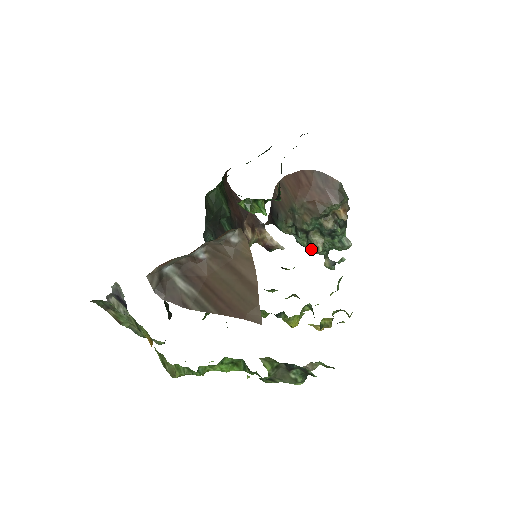
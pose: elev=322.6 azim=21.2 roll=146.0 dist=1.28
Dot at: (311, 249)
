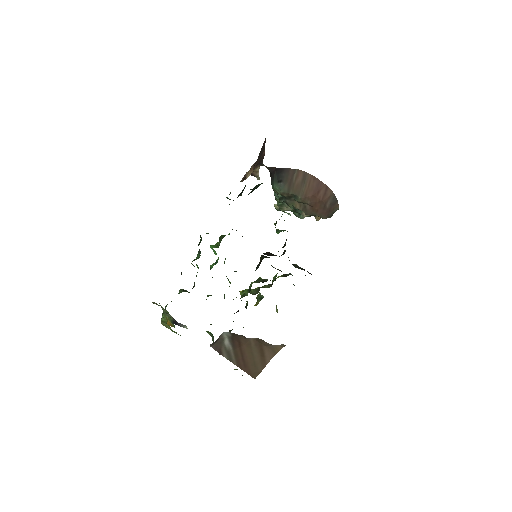
Dot at: (279, 205)
